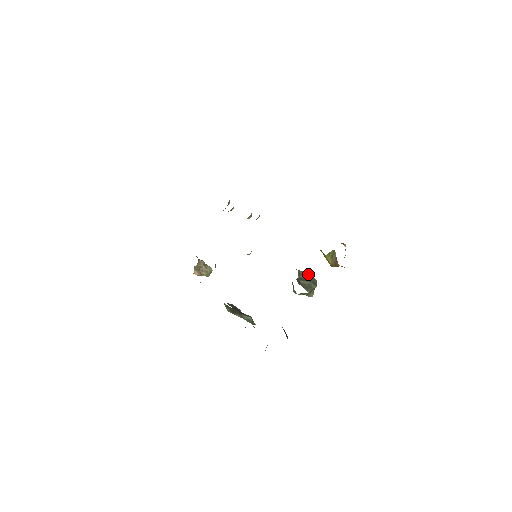
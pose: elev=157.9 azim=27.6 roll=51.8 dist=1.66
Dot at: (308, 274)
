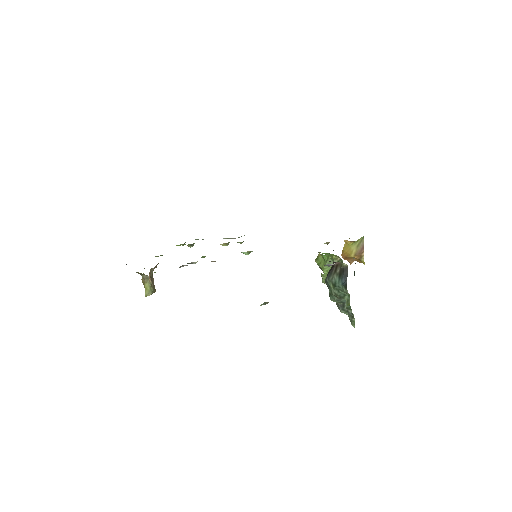
Dot at: occluded
